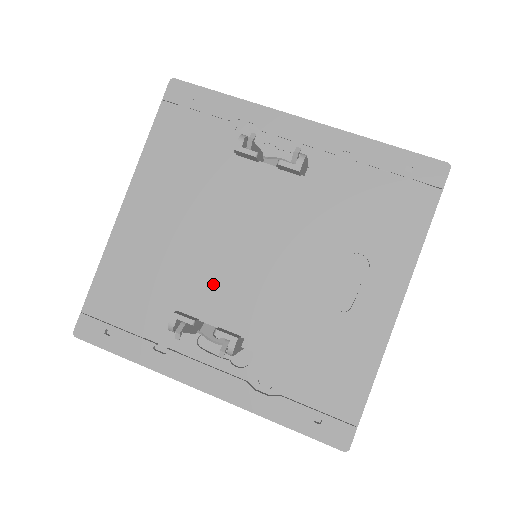
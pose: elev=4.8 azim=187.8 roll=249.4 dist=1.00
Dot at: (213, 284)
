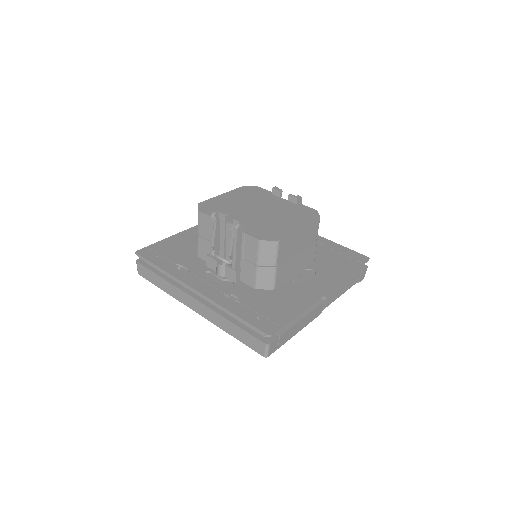
Dot at: (240, 215)
